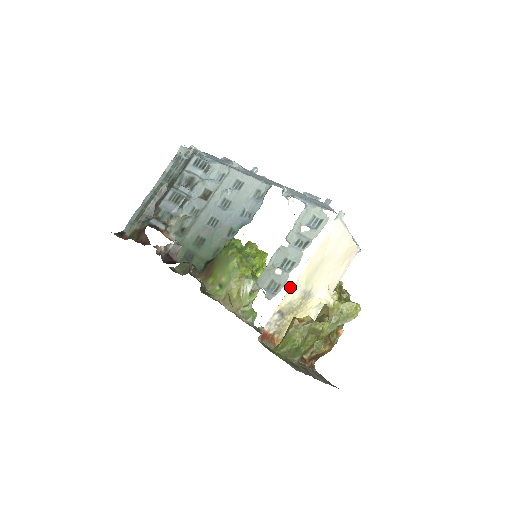
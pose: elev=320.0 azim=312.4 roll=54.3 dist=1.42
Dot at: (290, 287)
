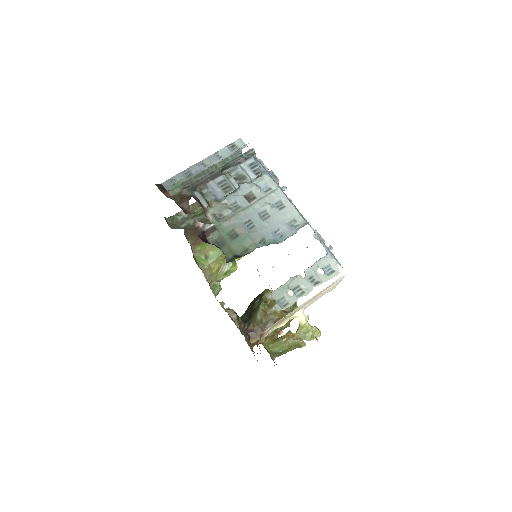
Dot at: (295, 309)
